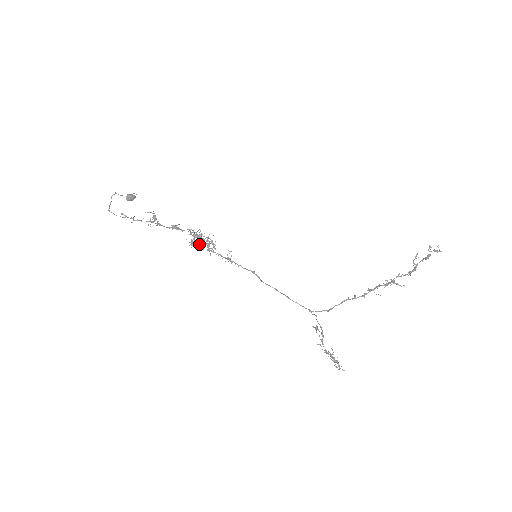
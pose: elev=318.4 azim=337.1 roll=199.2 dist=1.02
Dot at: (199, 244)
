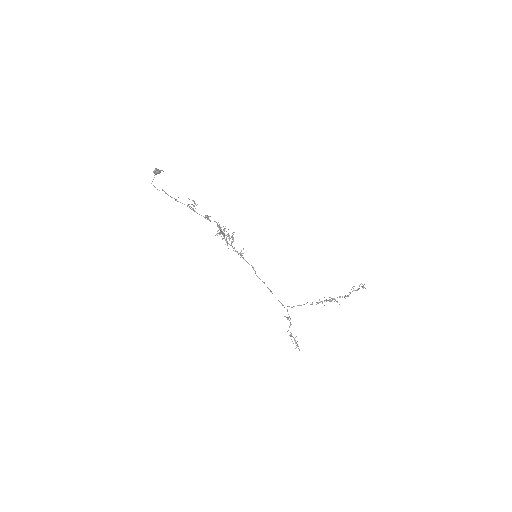
Dot at: (224, 237)
